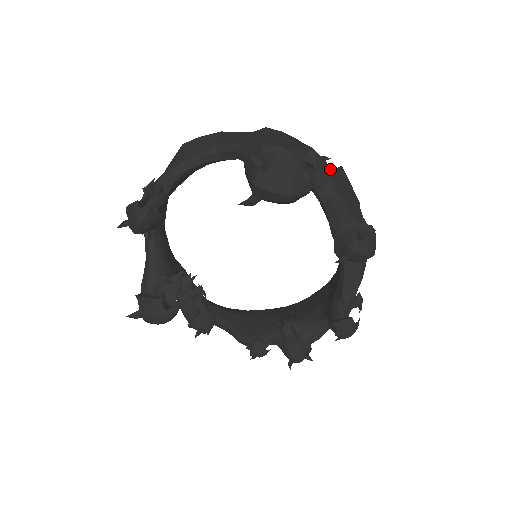
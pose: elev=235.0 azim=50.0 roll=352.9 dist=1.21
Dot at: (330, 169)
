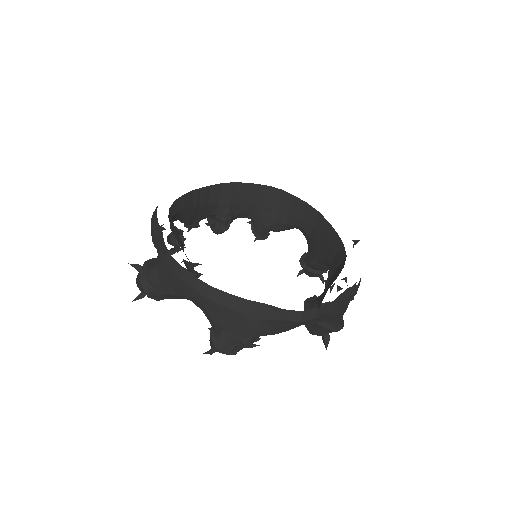
Dot at: occluded
